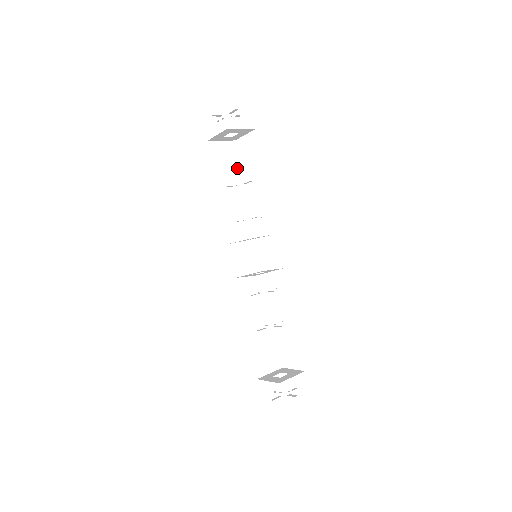
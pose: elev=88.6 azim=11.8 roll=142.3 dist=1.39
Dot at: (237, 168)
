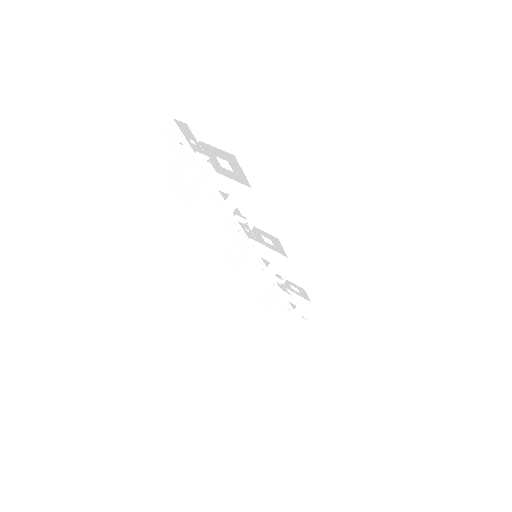
Dot at: (209, 172)
